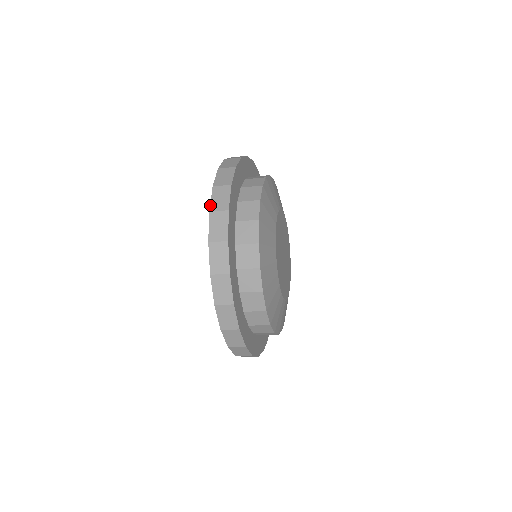
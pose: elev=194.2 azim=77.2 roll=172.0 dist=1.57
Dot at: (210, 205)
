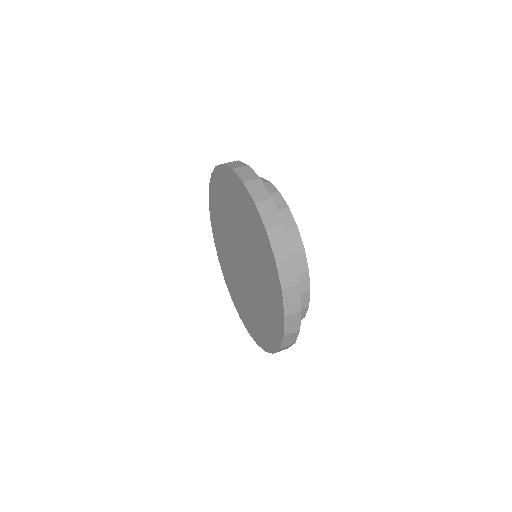
Dot at: (273, 252)
